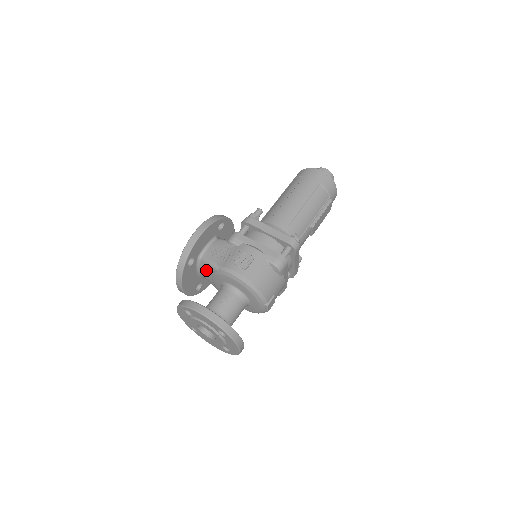
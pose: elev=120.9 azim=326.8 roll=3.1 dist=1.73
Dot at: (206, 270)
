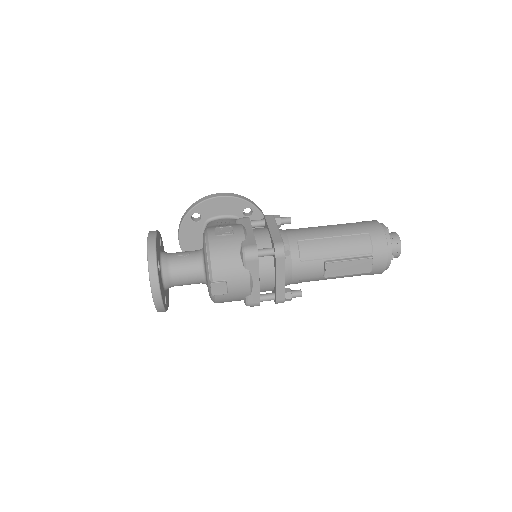
Dot at: occluded
